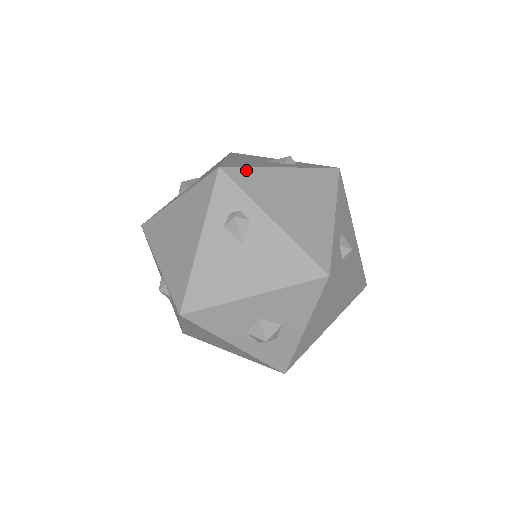
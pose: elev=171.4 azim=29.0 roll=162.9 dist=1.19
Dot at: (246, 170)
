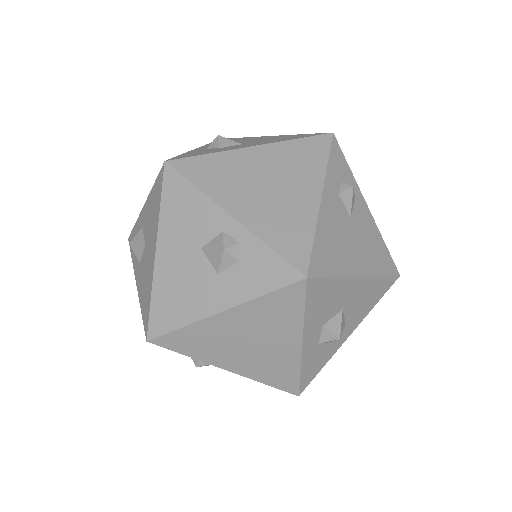
Dot at: occluded
